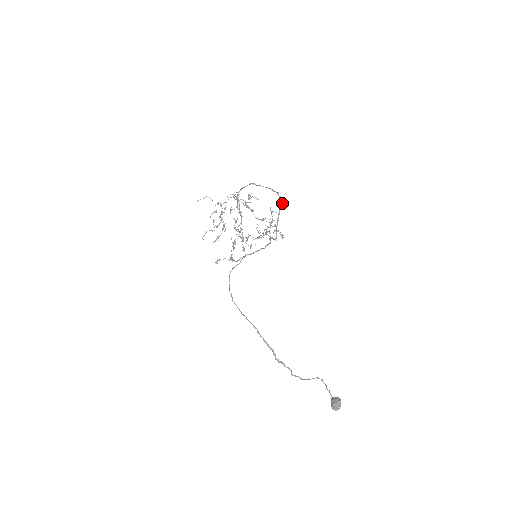
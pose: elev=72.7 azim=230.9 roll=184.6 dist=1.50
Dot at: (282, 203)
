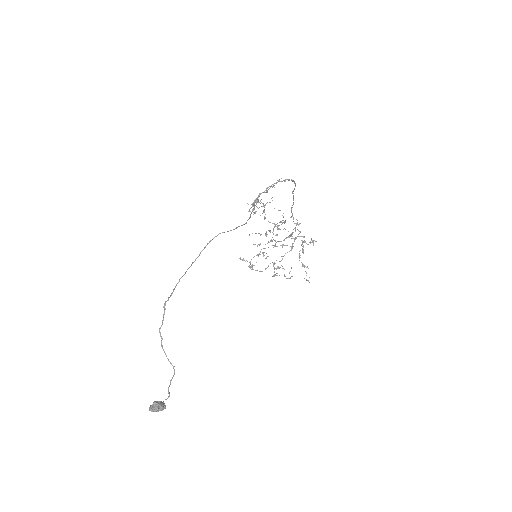
Dot at: (282, 181)
